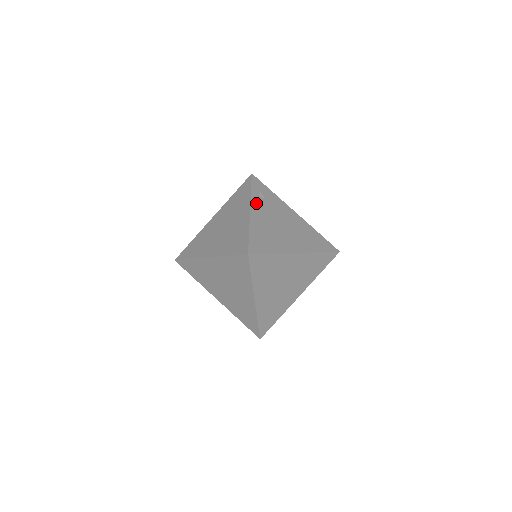
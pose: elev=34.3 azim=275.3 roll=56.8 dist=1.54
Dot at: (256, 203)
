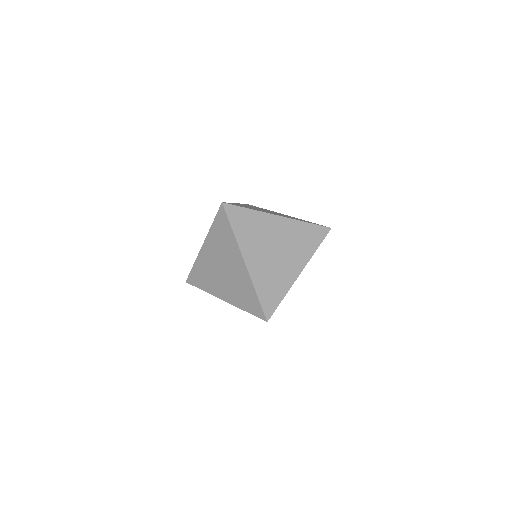
Dot at: occluded
